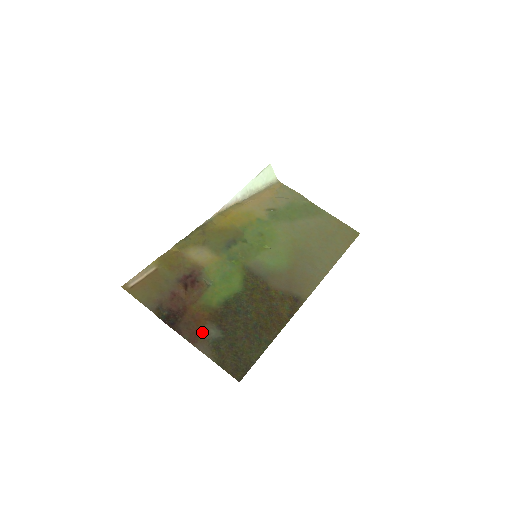
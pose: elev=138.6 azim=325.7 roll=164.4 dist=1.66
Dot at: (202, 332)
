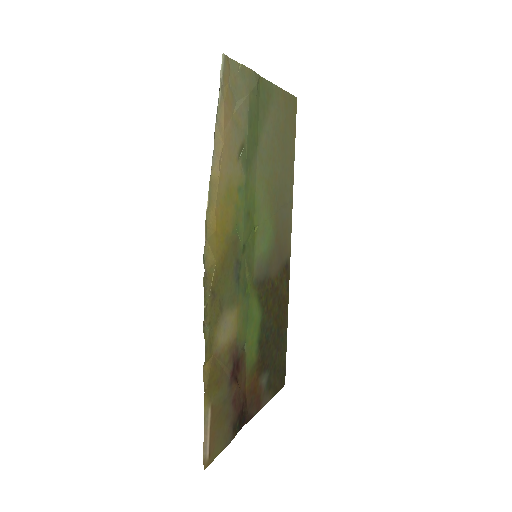
Dot at: (260, 392)
